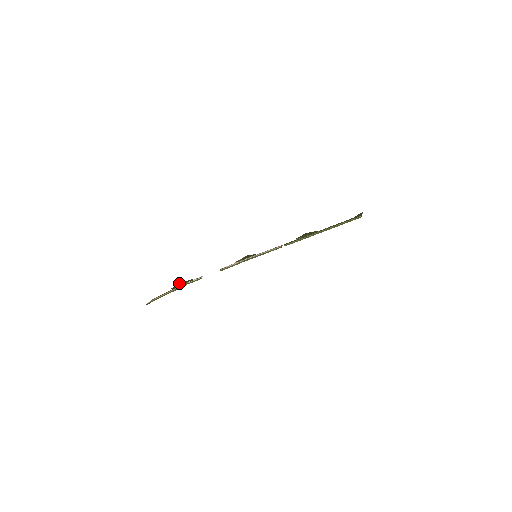
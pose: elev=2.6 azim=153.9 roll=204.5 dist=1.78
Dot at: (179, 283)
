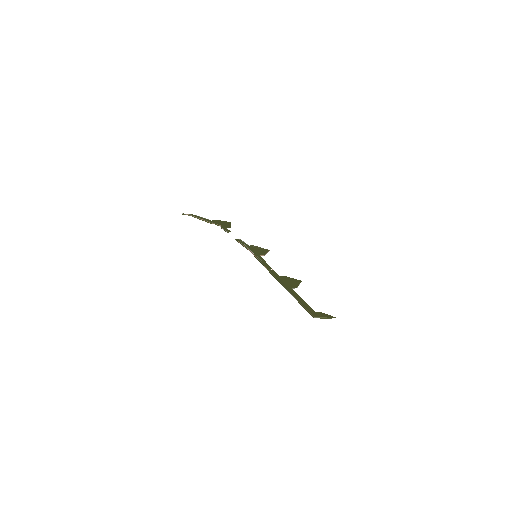
Dot at: occluded
